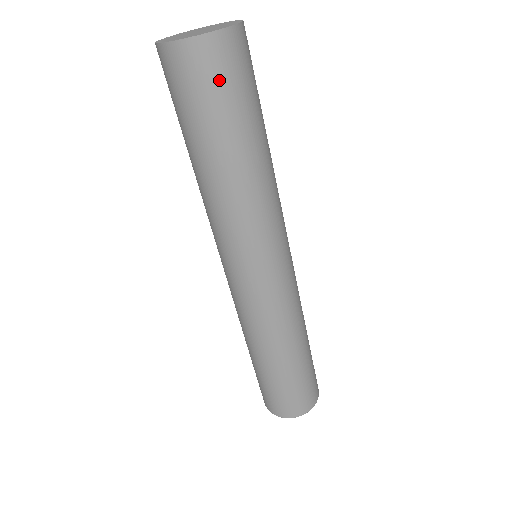
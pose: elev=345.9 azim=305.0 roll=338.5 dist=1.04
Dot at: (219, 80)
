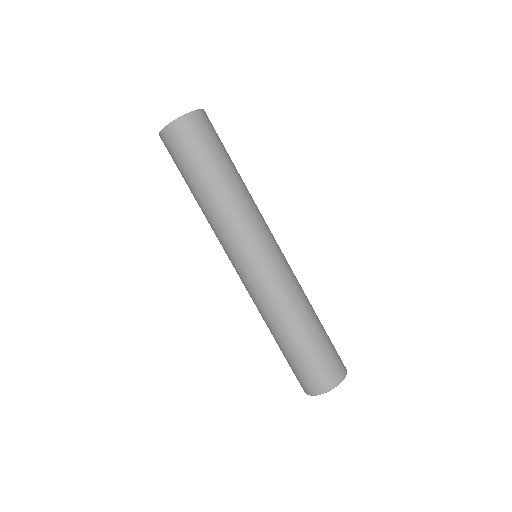
Dot at: (178, 148)
